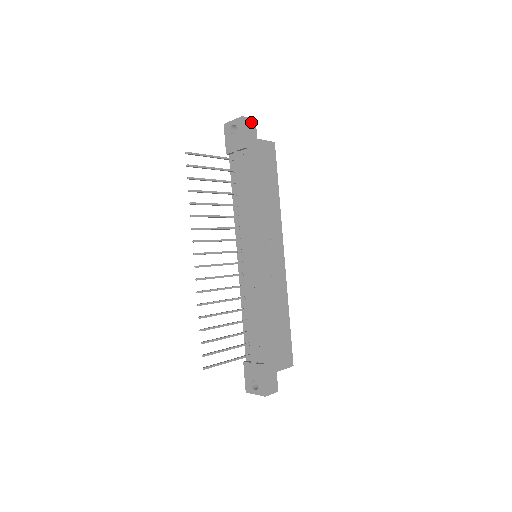
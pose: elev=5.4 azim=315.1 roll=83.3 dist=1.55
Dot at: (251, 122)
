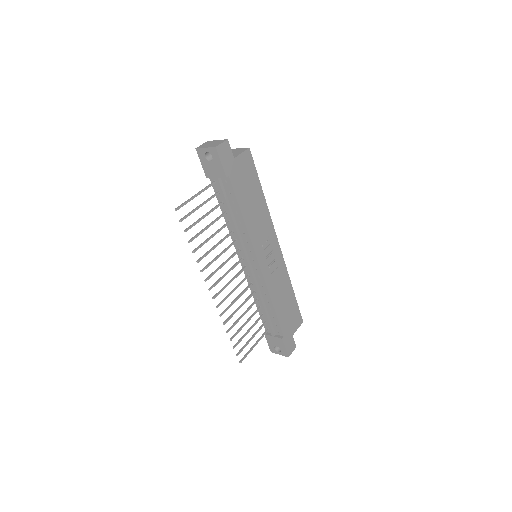
Dot at: (225, 146)
